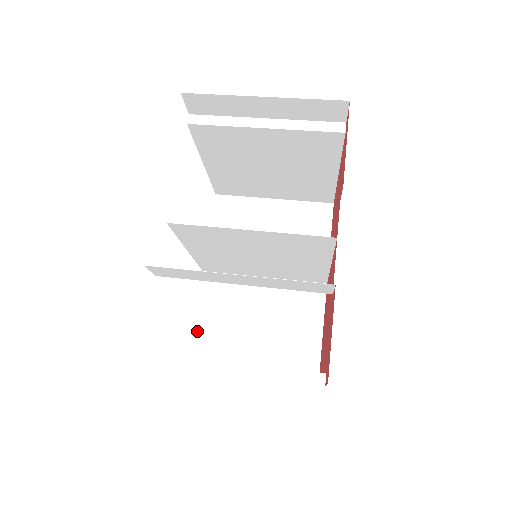
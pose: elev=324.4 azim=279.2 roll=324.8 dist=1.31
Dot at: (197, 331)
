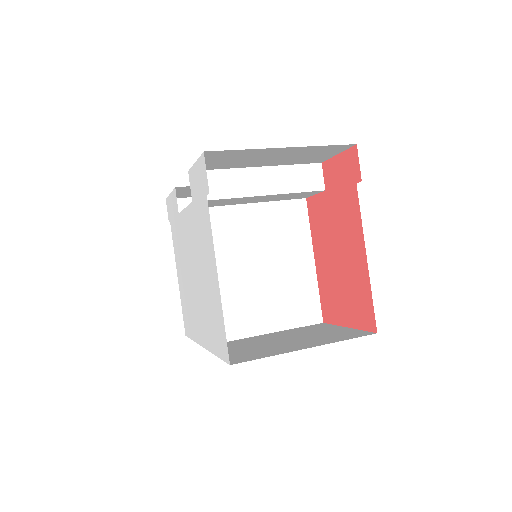
Dot at: occluded
